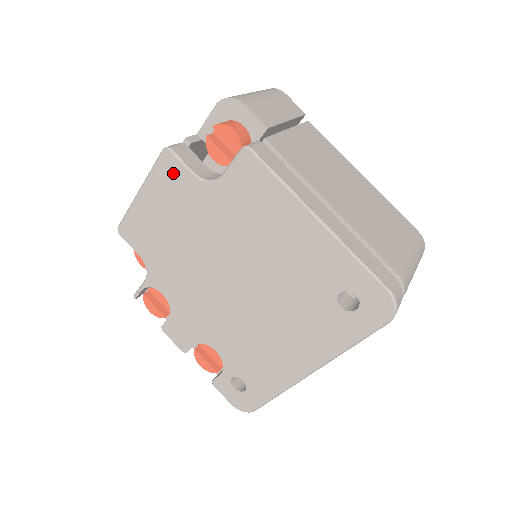
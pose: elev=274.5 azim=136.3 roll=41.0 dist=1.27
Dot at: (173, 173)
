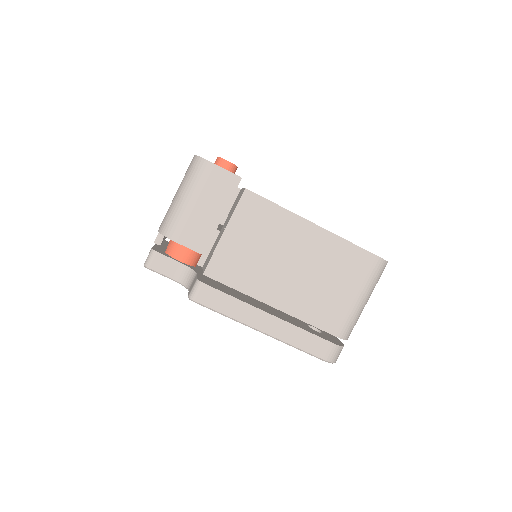
Dot at: occluded
